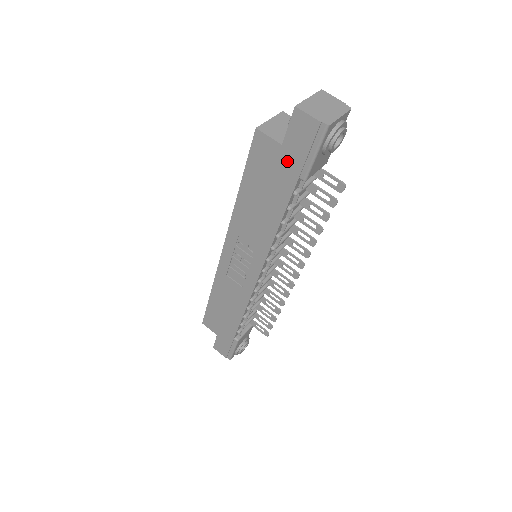
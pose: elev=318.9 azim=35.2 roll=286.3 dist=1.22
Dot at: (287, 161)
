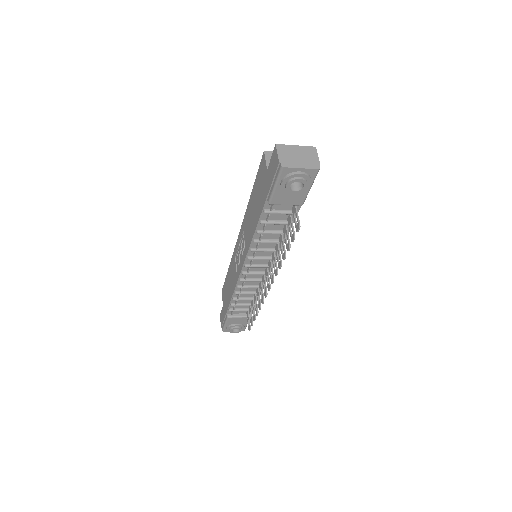
Dot at: (266, 183)
